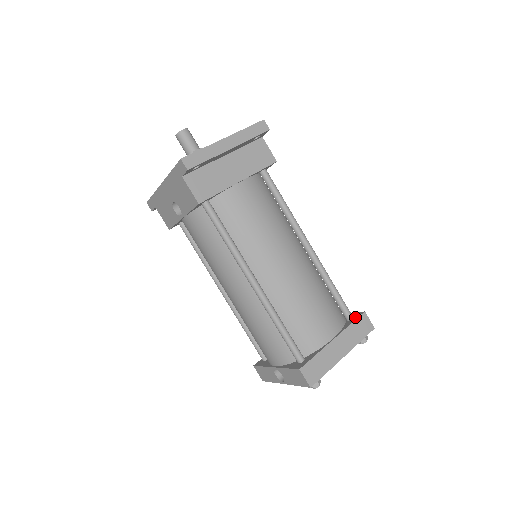
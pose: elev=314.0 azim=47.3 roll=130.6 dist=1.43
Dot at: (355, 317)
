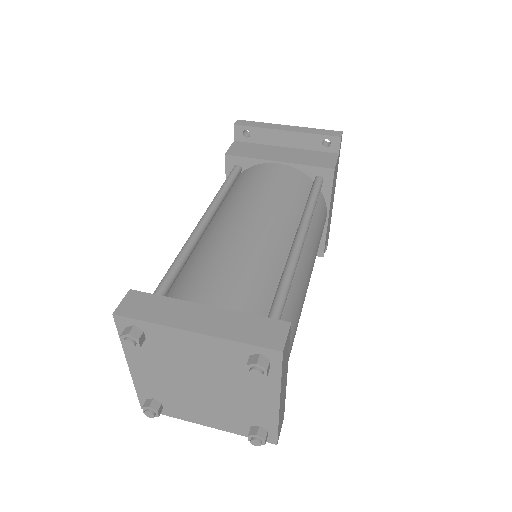
Dot at: (272, 323)
